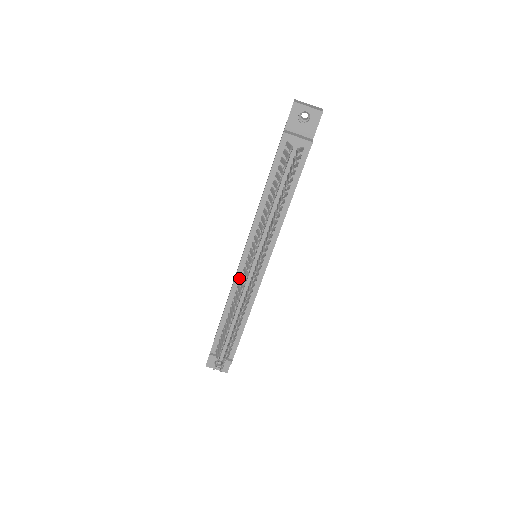
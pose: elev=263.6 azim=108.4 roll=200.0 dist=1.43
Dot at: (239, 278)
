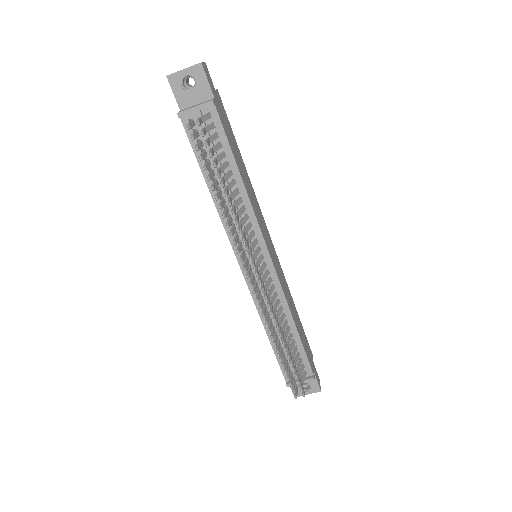
Dot at: occluded
